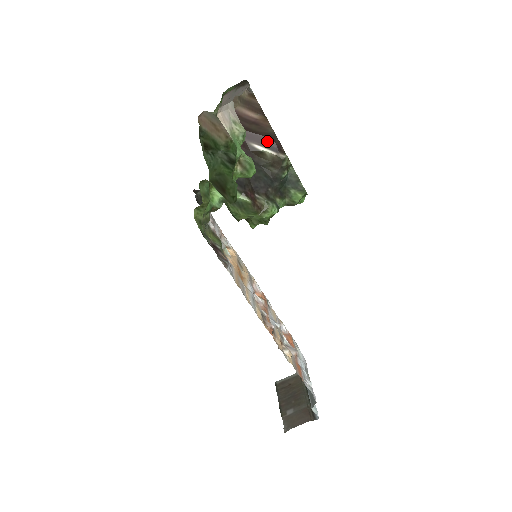
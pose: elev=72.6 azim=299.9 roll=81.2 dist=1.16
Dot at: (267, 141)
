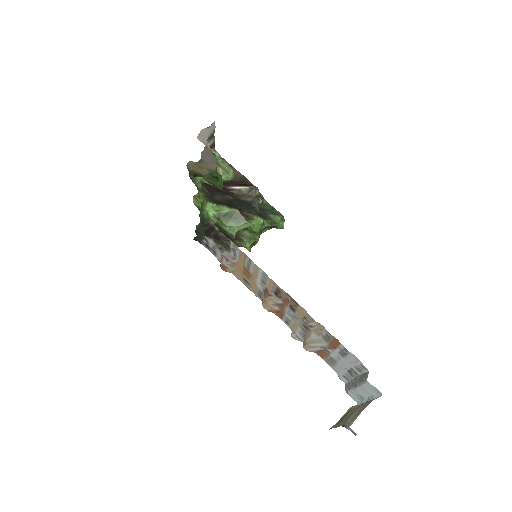
Dot at: (240, 183)
